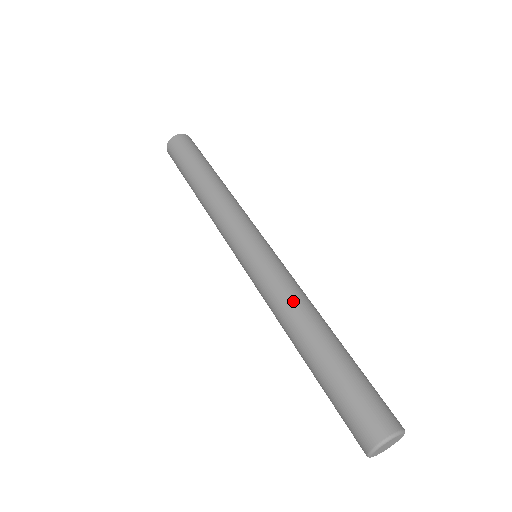
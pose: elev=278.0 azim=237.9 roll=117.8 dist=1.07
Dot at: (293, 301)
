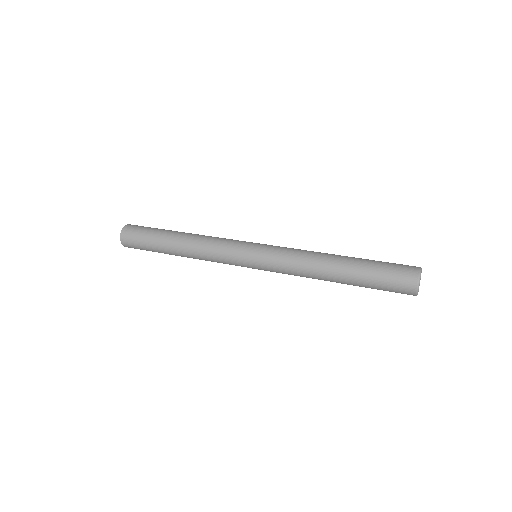
Dot at: (307, 262)
